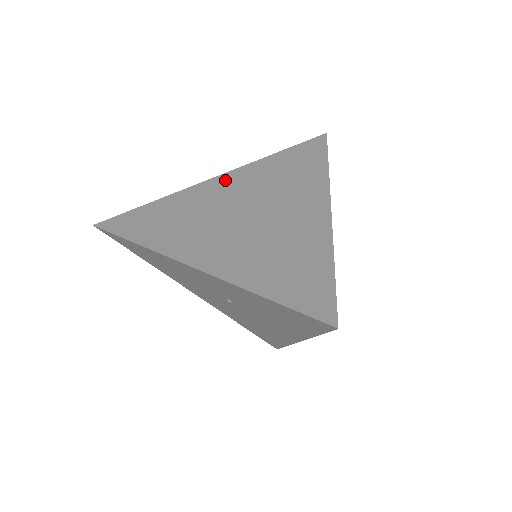
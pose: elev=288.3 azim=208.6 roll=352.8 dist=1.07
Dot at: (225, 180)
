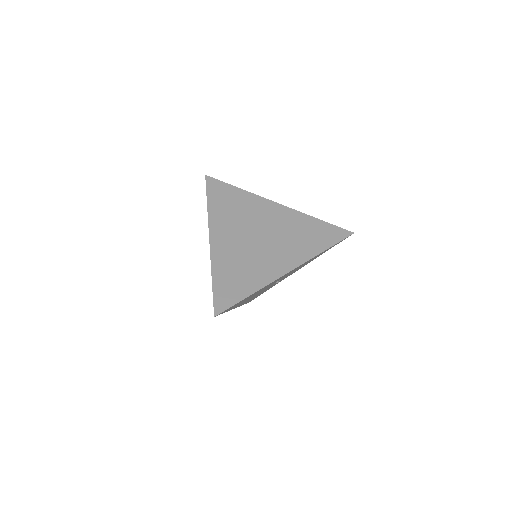
Dot at: (277, 209)
